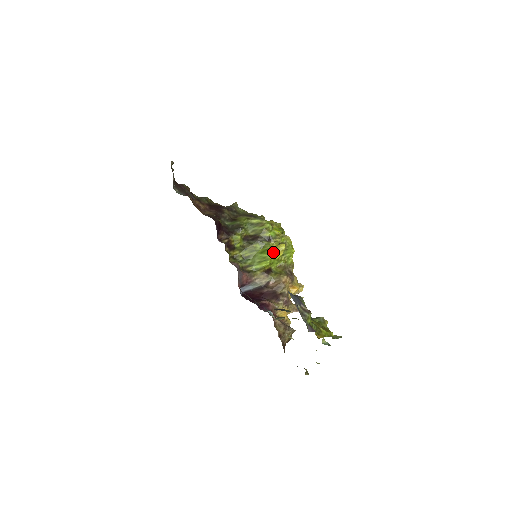
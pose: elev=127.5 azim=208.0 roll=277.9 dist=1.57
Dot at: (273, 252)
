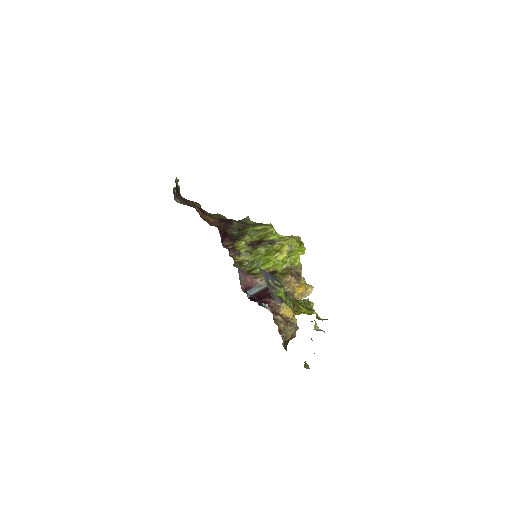
Dot at: (276, 253)
